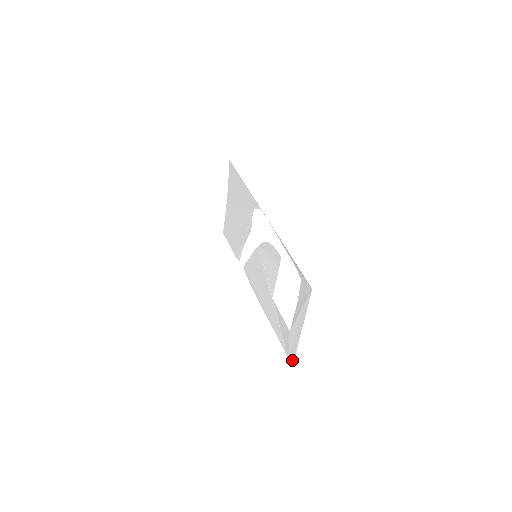
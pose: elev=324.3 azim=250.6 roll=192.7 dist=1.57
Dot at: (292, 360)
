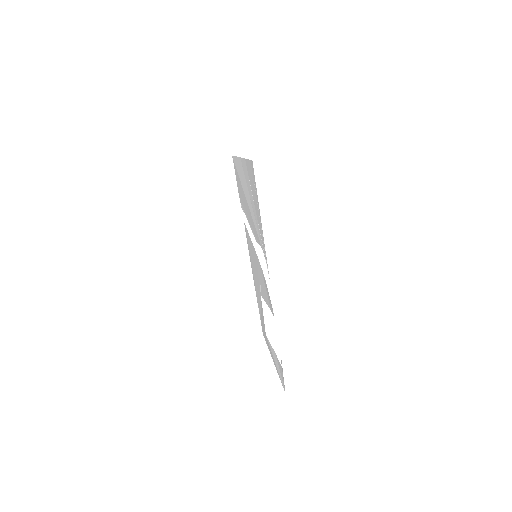
Dot at: (263, 334)
